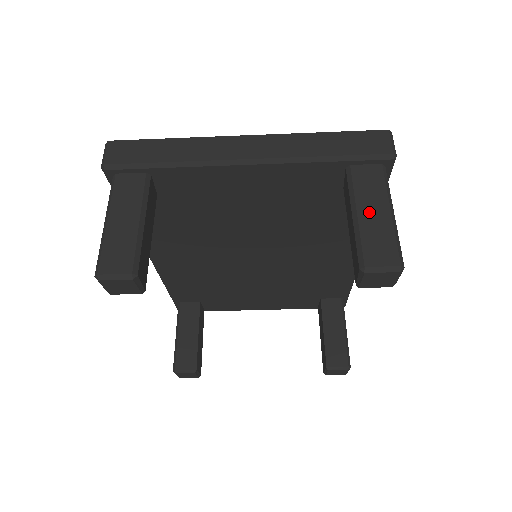
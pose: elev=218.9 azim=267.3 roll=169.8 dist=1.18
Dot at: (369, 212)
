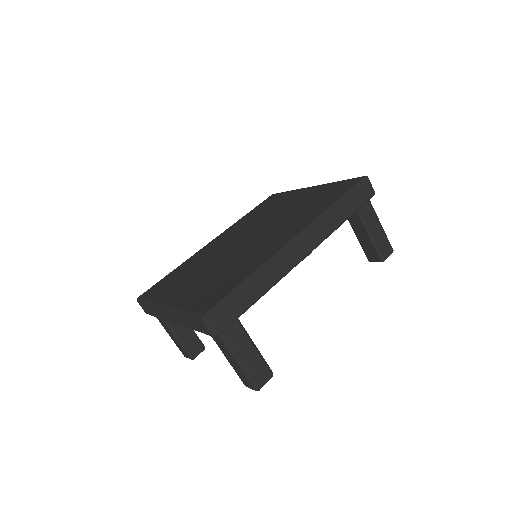
Dot at: (230, 360)
